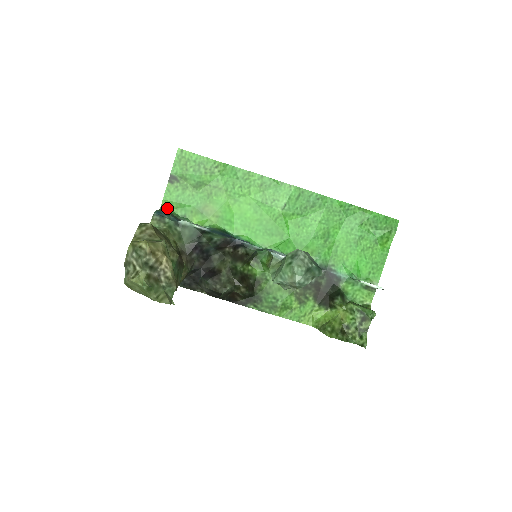
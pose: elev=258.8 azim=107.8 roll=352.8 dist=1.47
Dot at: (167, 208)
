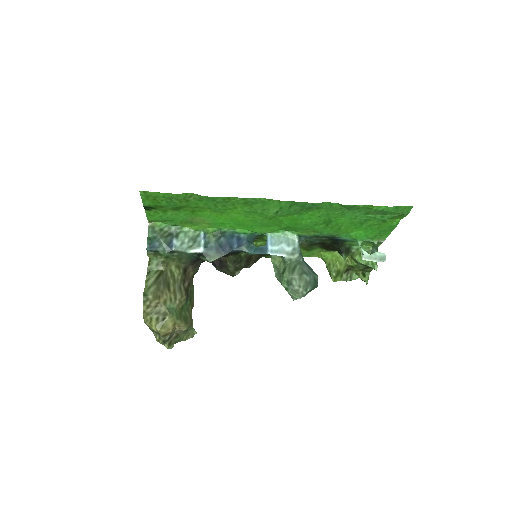
Dot at: (155, 222)
